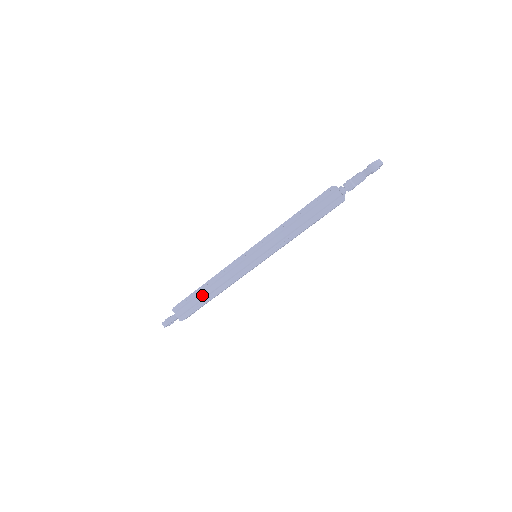
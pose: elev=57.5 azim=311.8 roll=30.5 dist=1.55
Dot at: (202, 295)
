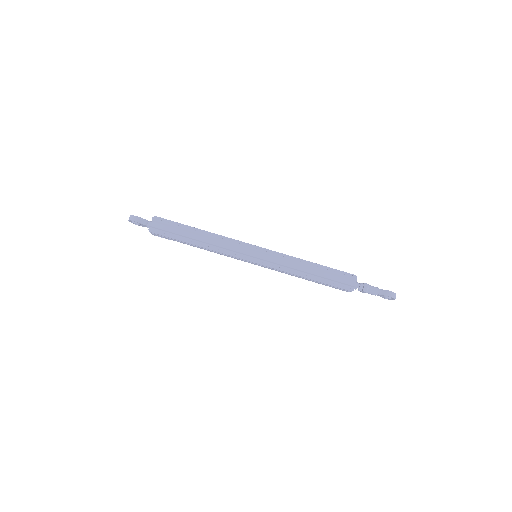
Dot at: (188, 234)
